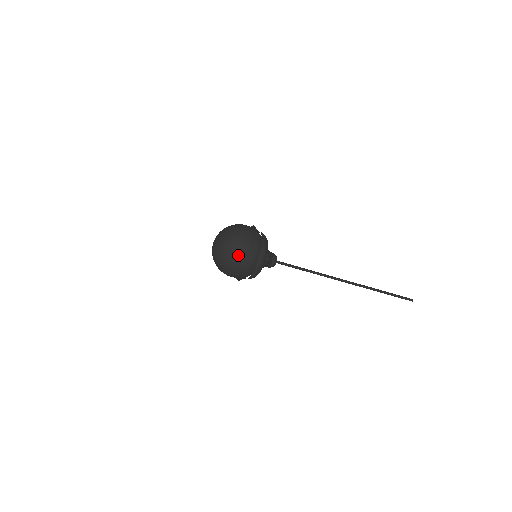
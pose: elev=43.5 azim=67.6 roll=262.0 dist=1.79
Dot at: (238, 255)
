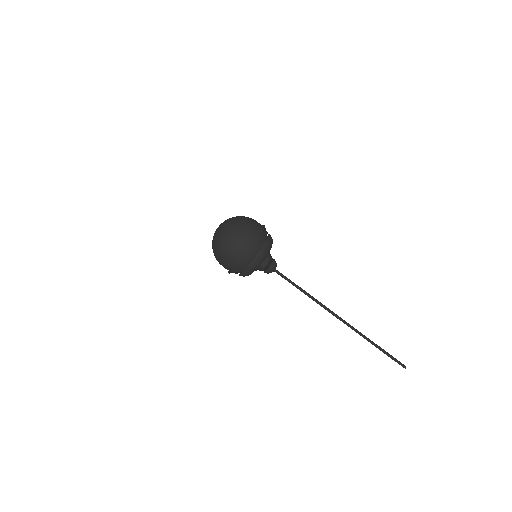
Dot at: (251, 222)
